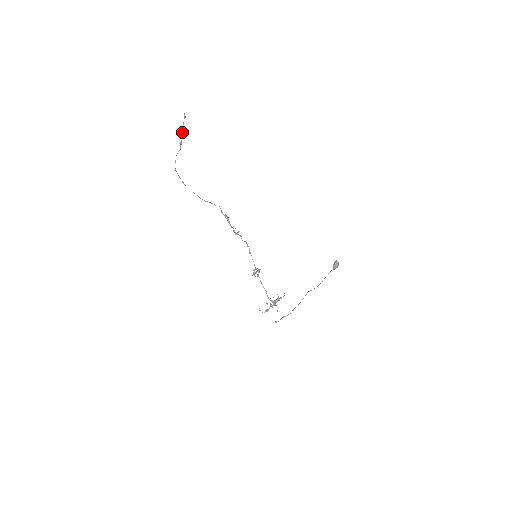
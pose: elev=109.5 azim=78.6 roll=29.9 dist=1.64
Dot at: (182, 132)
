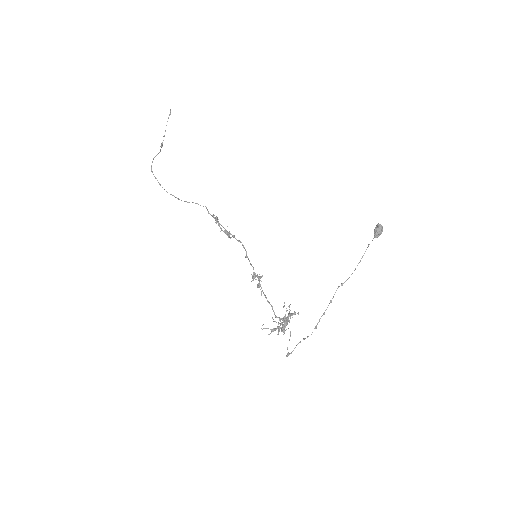
Dot at: (165, 131)
